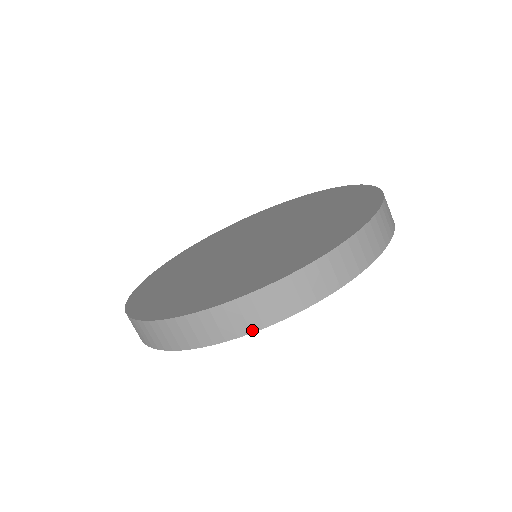
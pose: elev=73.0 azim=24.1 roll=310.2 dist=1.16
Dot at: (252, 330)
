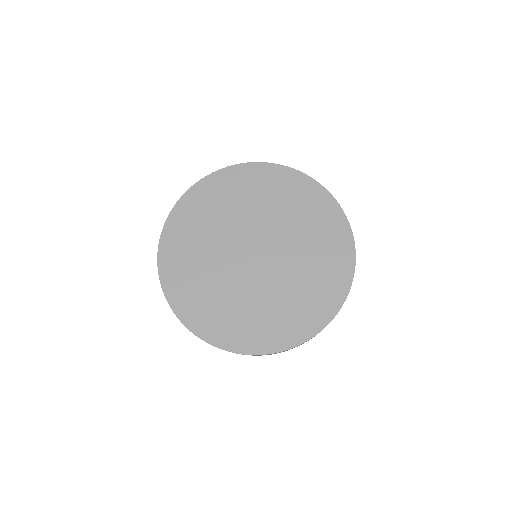
Dot at: occluded
